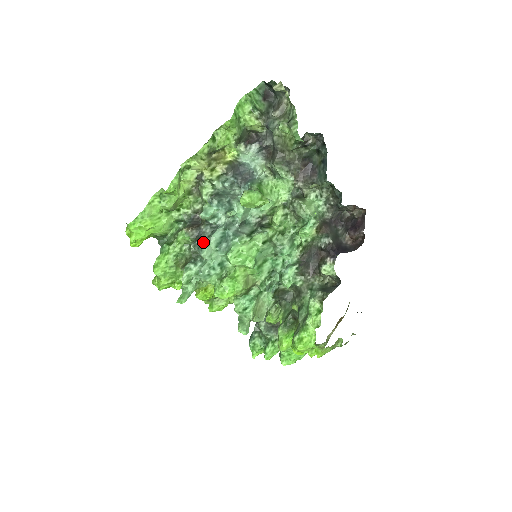
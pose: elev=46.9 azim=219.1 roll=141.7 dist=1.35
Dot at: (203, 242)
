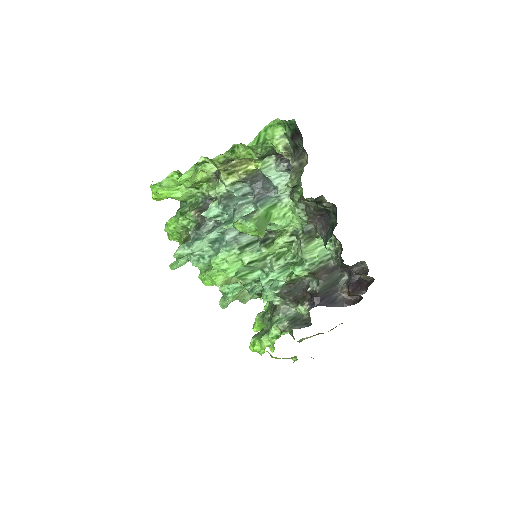
Dot at: (200, 234)
